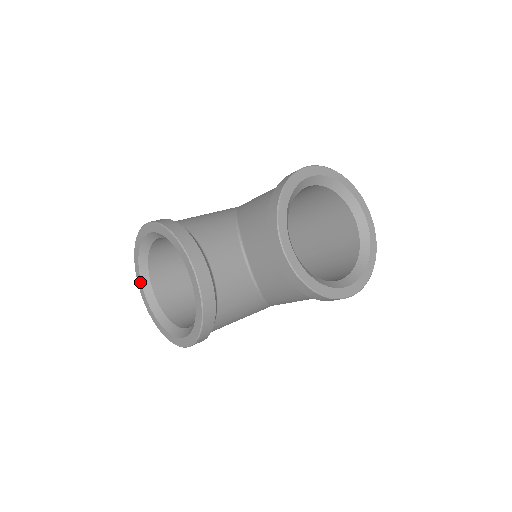
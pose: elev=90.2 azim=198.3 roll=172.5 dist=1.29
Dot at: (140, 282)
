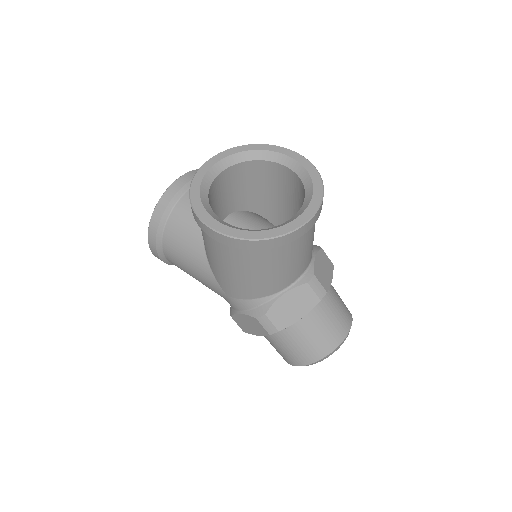
Dot at: occluded
